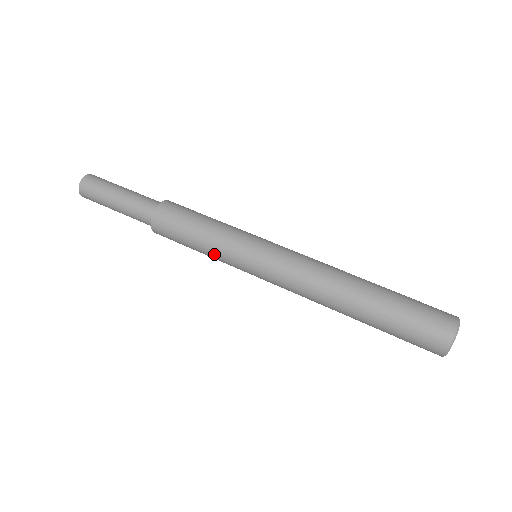
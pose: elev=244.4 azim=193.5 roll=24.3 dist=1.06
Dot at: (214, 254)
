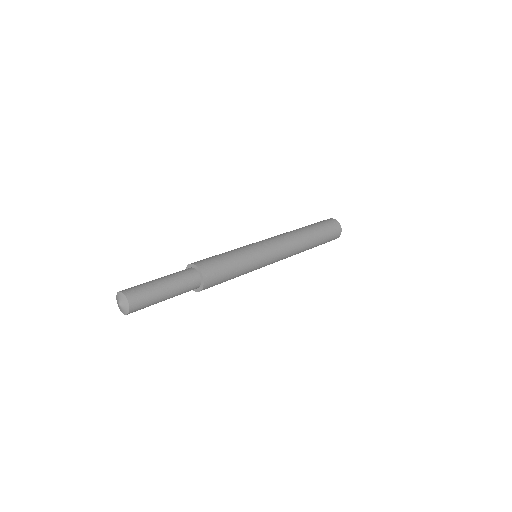
Dot at: occluded
